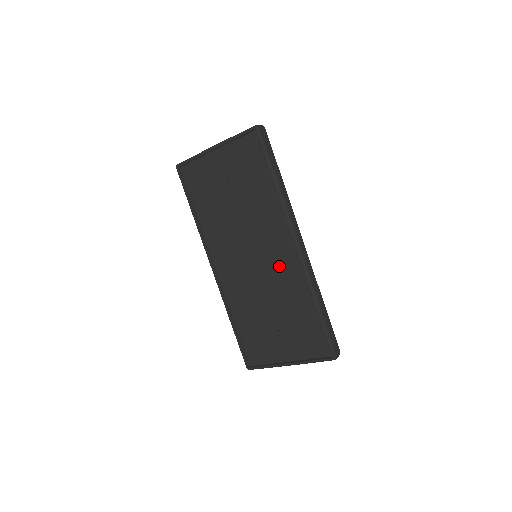
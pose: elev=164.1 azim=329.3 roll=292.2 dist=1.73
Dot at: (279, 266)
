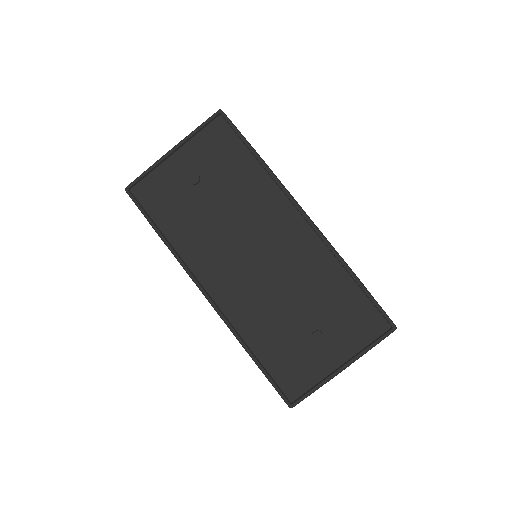
Dot at: (291, 251)
